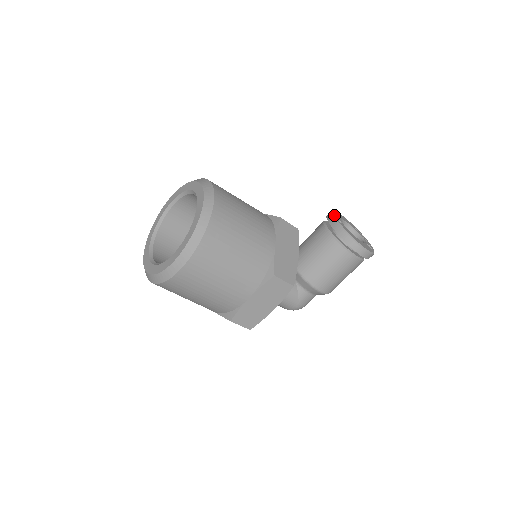
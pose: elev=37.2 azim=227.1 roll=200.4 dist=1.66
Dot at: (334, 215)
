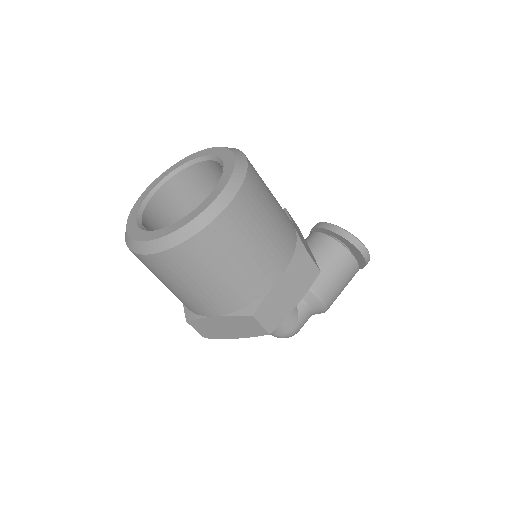
Dot at: (325, 222)
